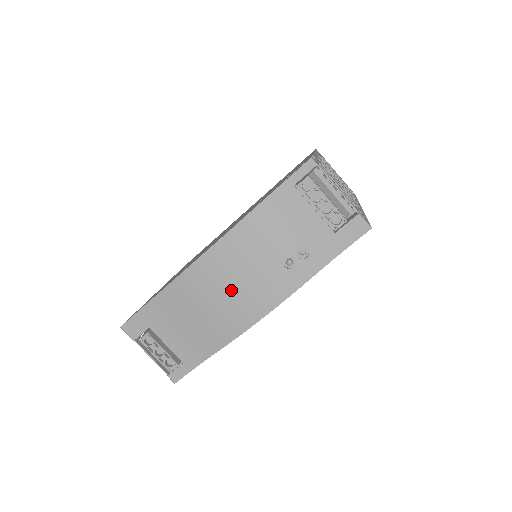
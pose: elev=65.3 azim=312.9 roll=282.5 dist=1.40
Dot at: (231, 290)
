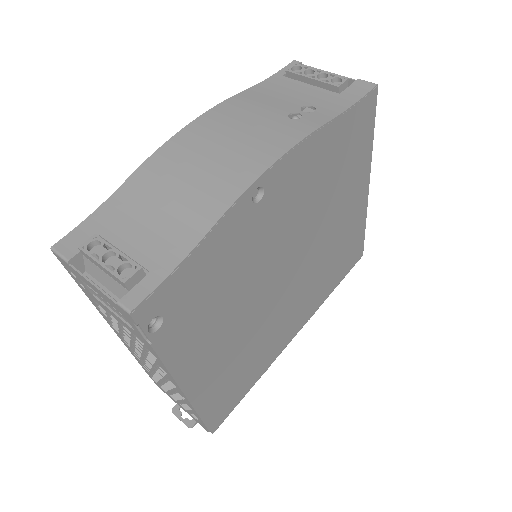
Dot at: (225, 147)
